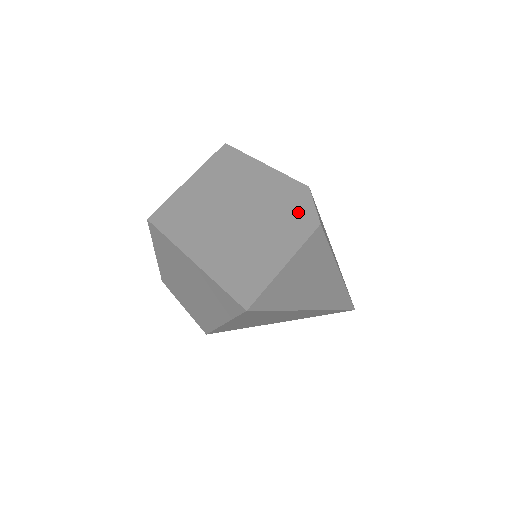
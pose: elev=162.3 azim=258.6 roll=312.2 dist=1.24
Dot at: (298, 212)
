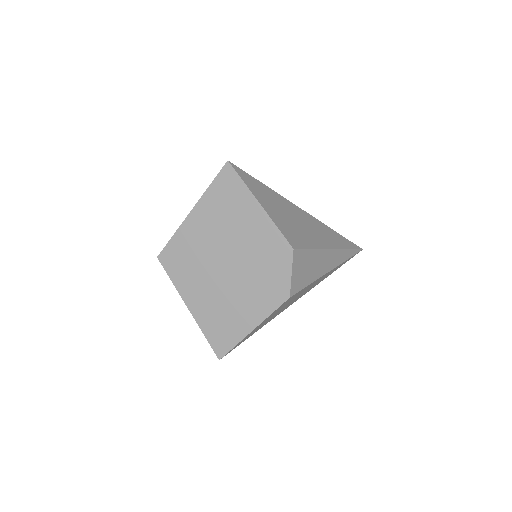
Dot at: (275, 279)
